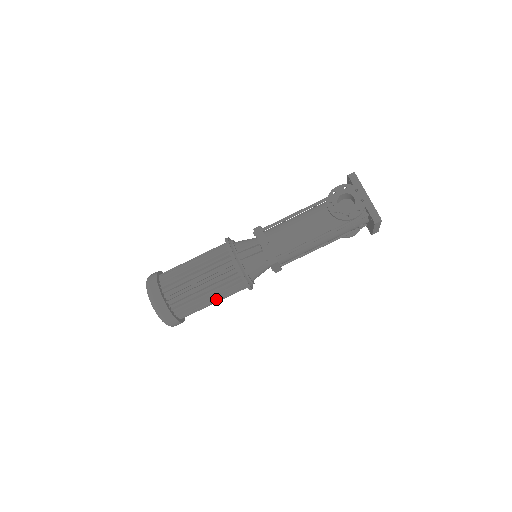
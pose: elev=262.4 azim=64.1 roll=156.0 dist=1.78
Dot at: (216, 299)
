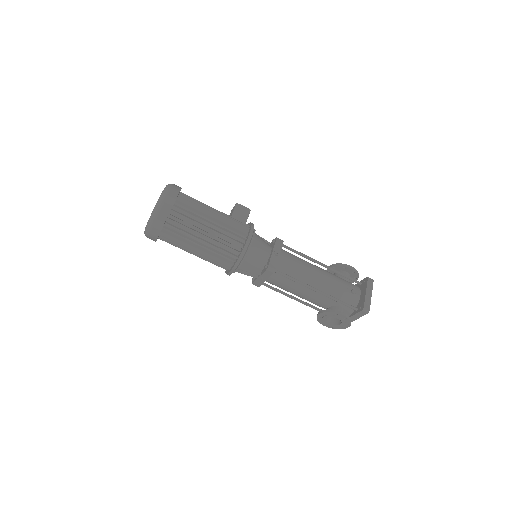
Dot at: occluded
